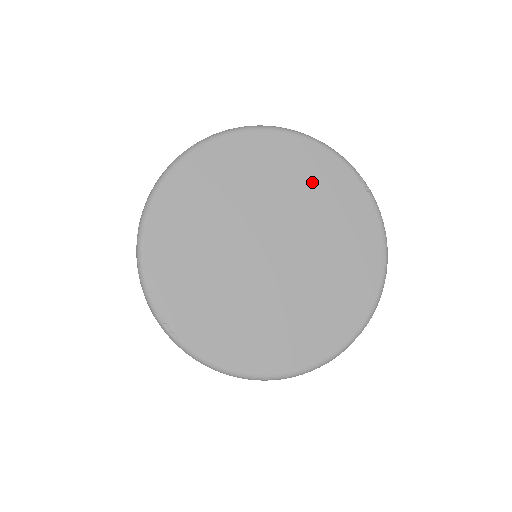
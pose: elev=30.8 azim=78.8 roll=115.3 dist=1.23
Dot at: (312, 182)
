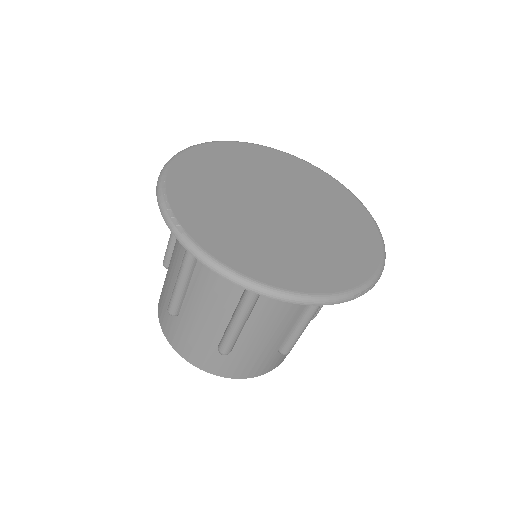
Dot at: (316, 185)
